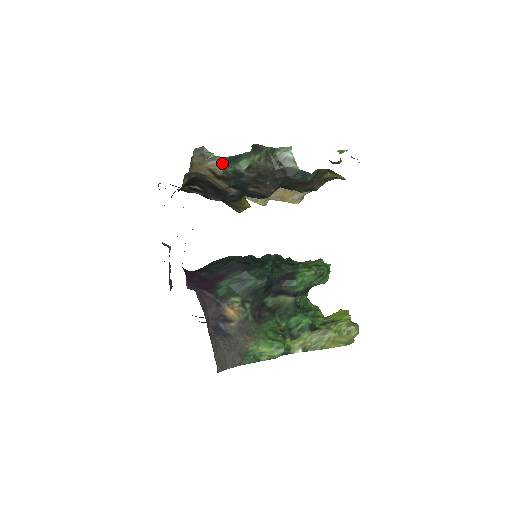
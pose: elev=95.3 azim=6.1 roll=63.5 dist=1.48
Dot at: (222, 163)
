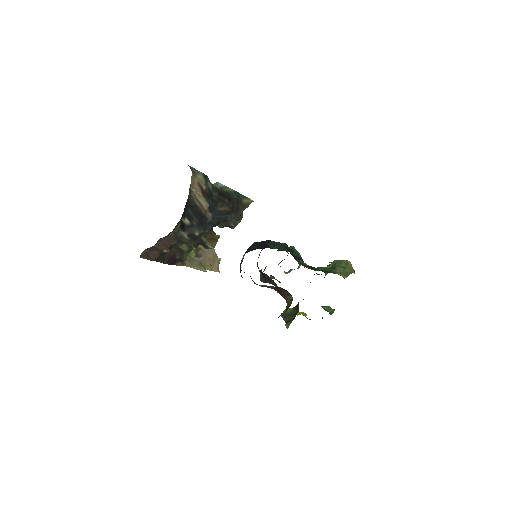
Dot at: (203, 178)
